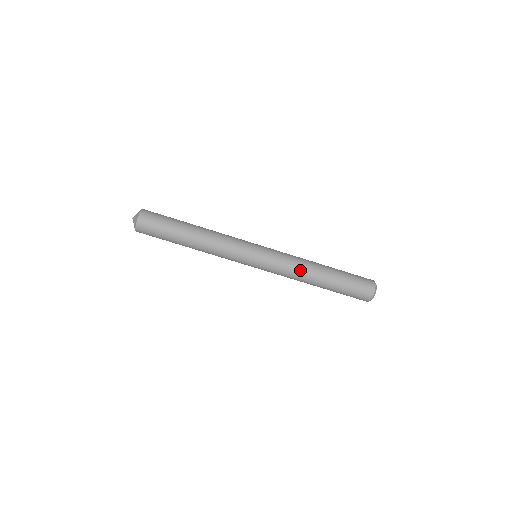
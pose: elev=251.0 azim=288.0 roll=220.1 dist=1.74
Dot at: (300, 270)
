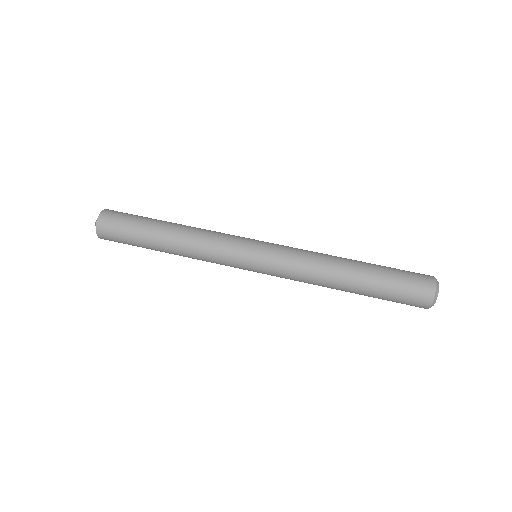
Dot at: (319, 257)
